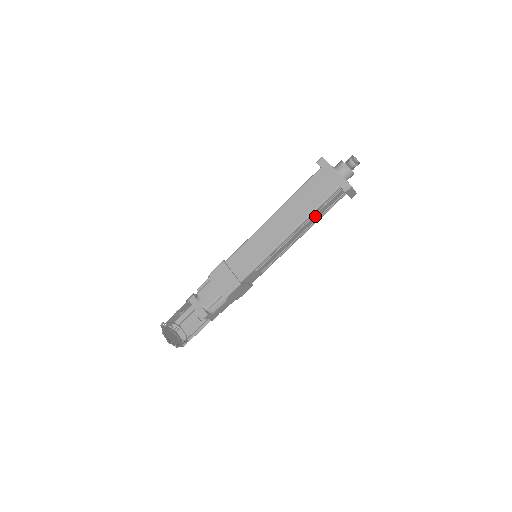
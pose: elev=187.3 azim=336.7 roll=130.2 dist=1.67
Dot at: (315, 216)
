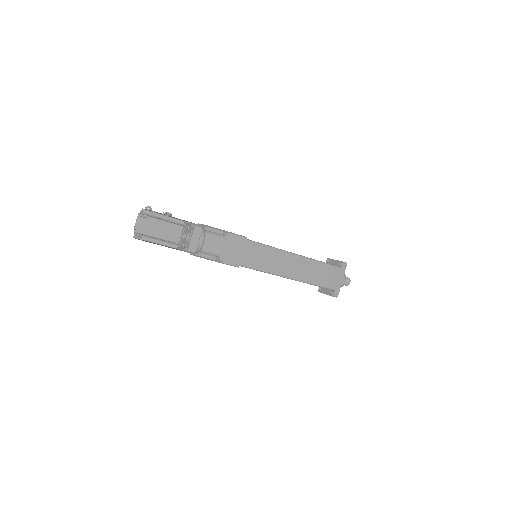
Dot at: occluded
